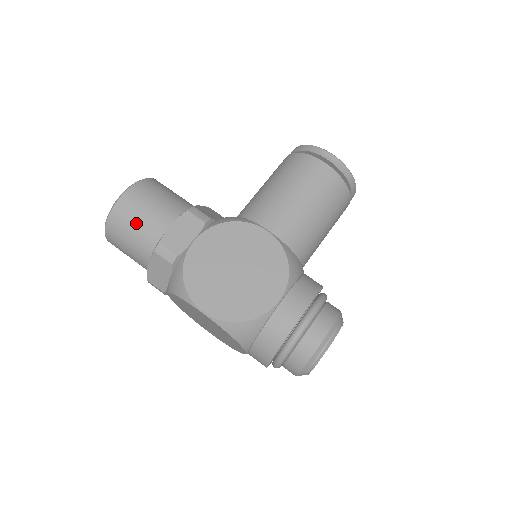
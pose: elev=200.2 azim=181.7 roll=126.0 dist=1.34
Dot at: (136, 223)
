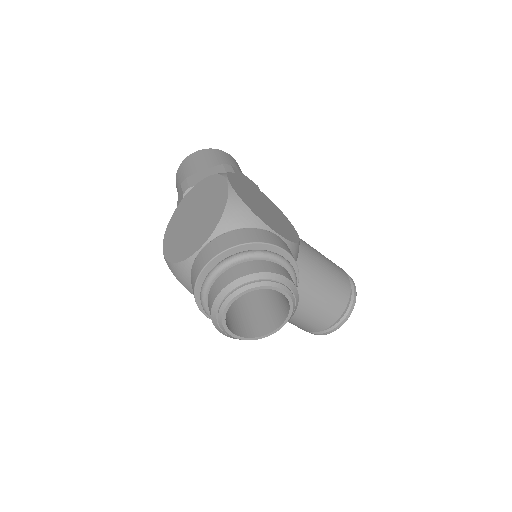
Dot at: (223, 160)
